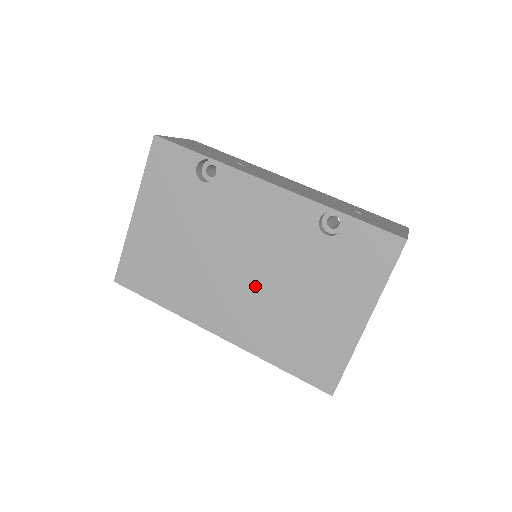
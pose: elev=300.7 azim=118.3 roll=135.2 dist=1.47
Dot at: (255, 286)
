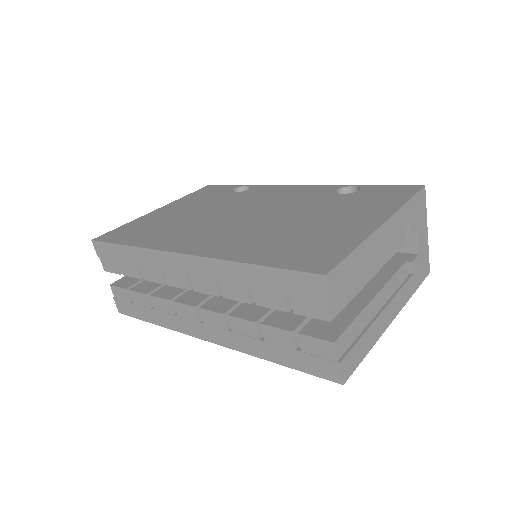
Dot at: (254, 222)
